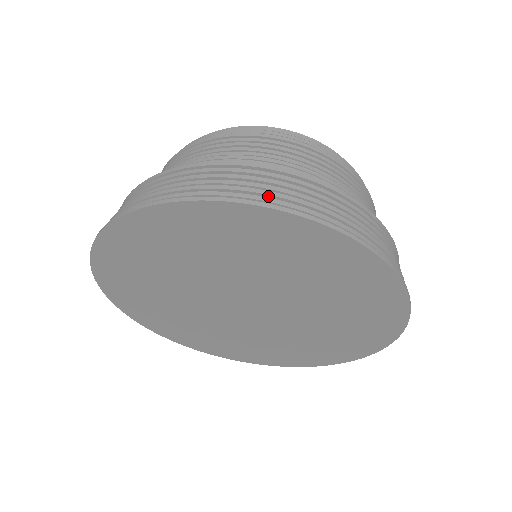
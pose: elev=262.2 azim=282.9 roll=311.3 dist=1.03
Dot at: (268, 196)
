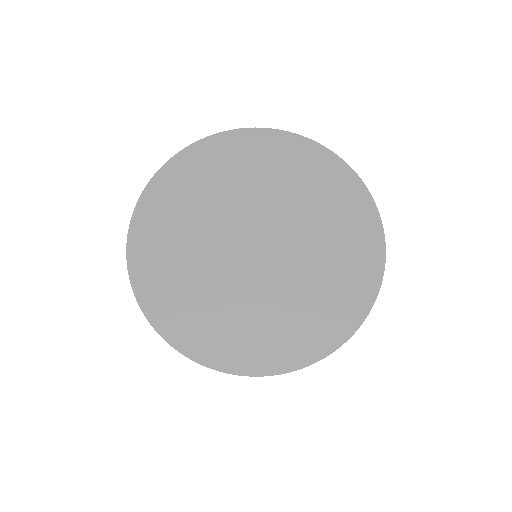
Dot at: occluded
